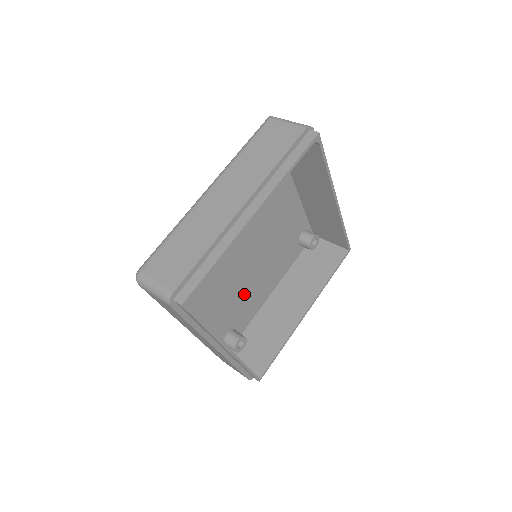
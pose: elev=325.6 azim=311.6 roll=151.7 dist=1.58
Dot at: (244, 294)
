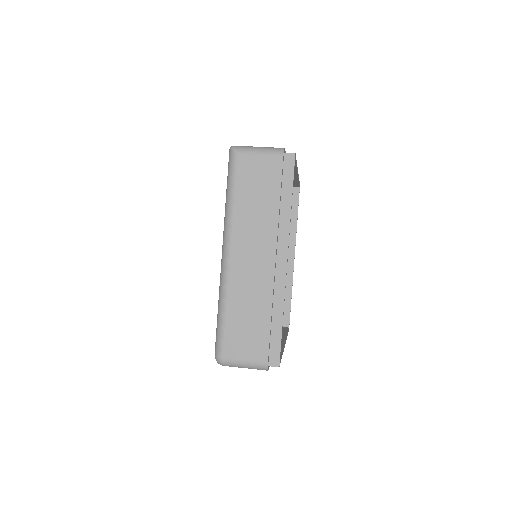
Dot at: occluded
